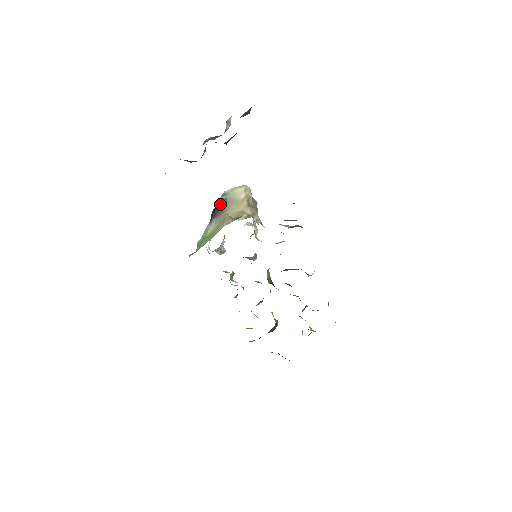
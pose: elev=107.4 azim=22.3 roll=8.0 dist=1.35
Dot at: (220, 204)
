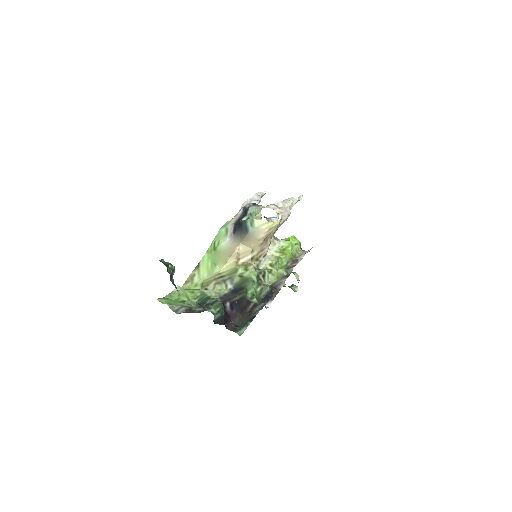
Dot at: (244, 229)
